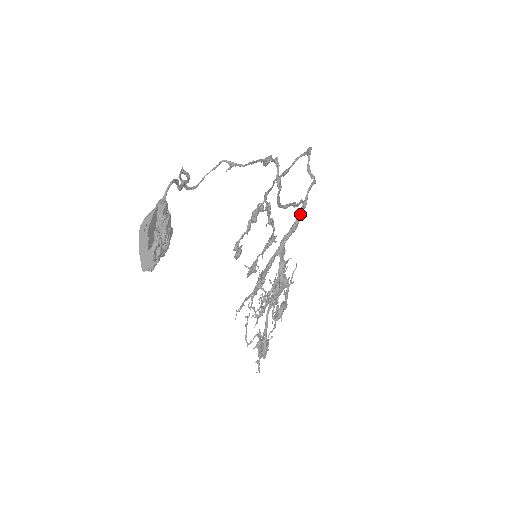
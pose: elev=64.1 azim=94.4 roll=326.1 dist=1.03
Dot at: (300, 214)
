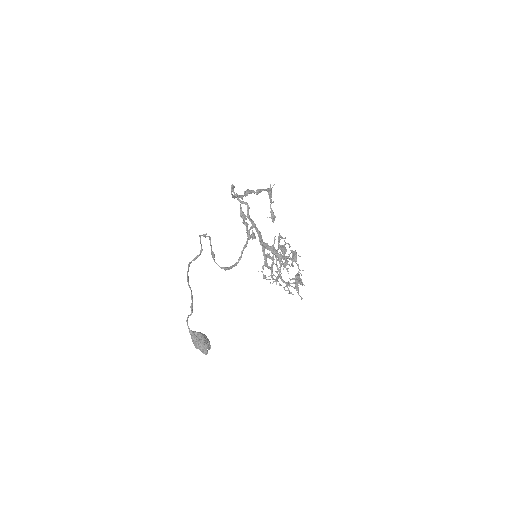
Dot at: (256, 229)
